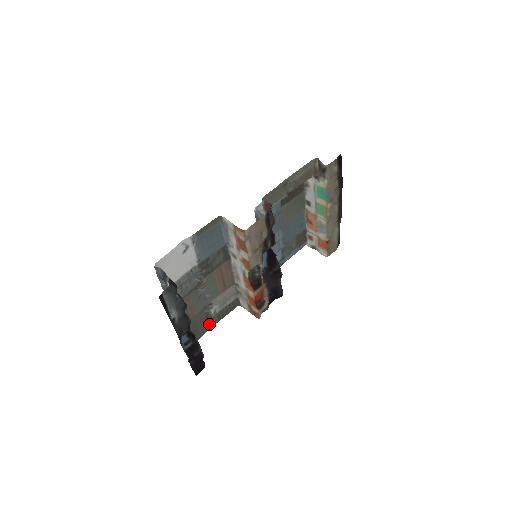
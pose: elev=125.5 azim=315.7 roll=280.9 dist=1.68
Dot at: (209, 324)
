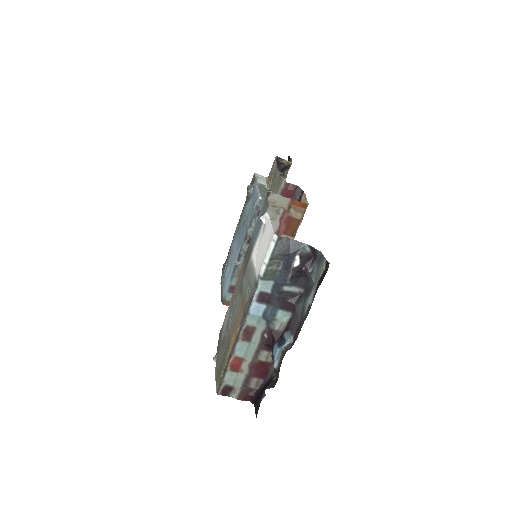
Dot at: (216, 356)
